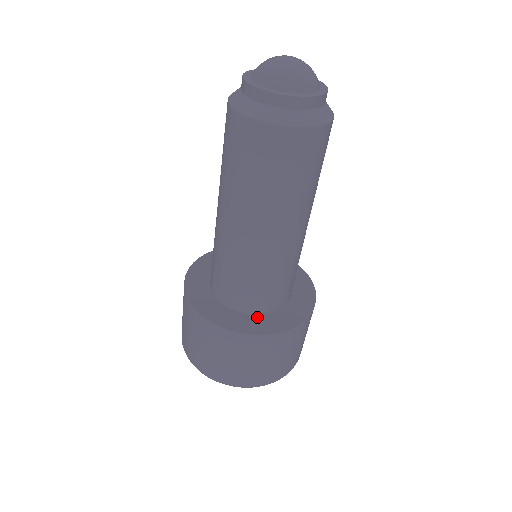
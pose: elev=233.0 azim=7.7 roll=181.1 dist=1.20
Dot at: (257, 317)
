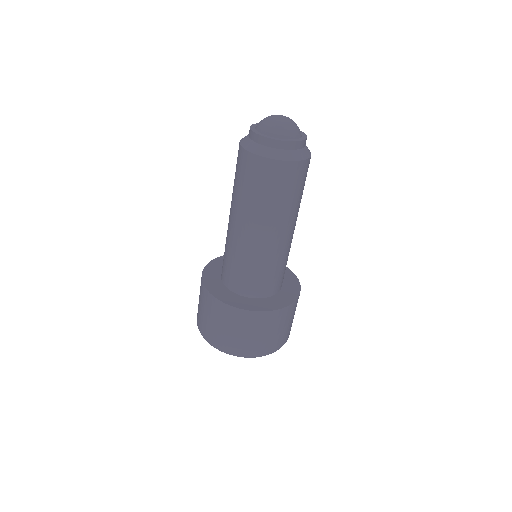
Dot at: (257, 300)
